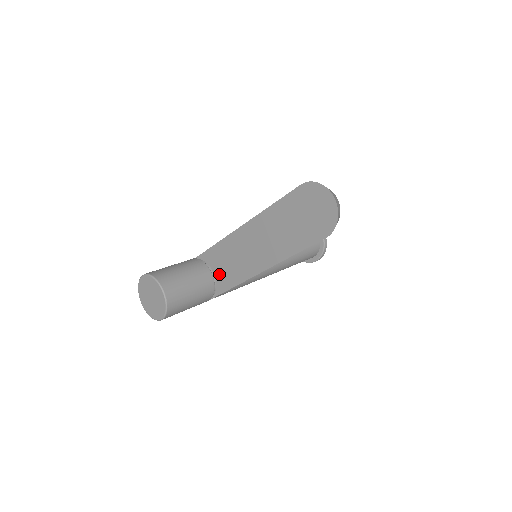
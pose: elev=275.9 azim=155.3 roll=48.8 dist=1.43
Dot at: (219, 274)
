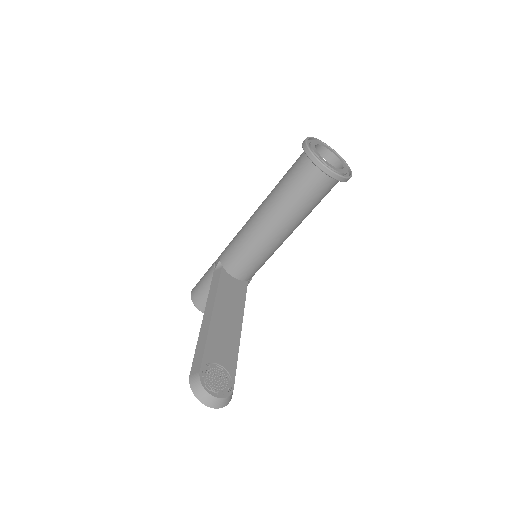
Dot at: occluded
